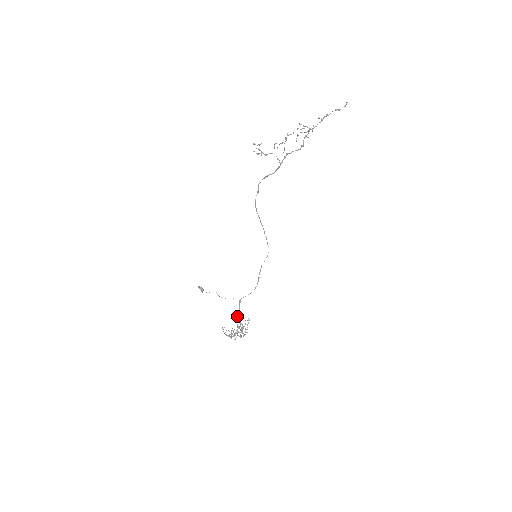
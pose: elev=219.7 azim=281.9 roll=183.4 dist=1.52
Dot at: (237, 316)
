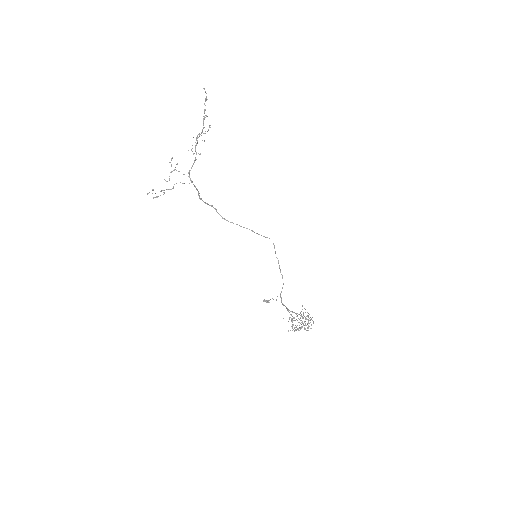
Dot at: occluded
